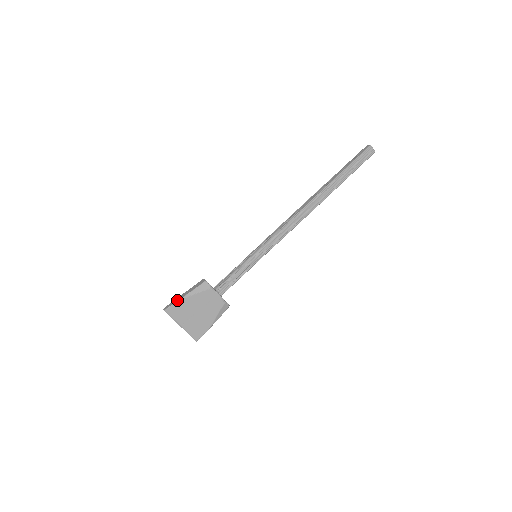
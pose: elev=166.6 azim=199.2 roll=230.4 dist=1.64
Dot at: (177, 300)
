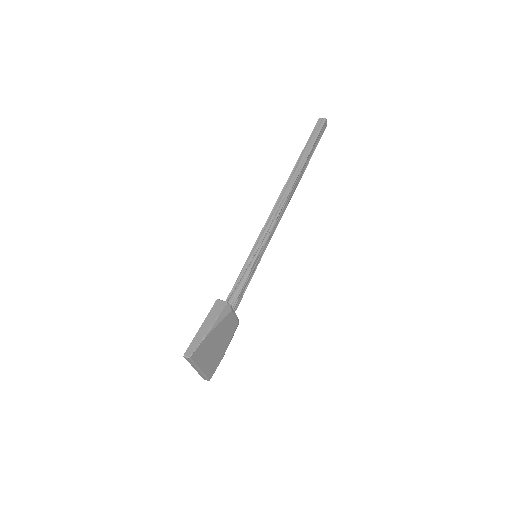
Dot at: (201, 338)
